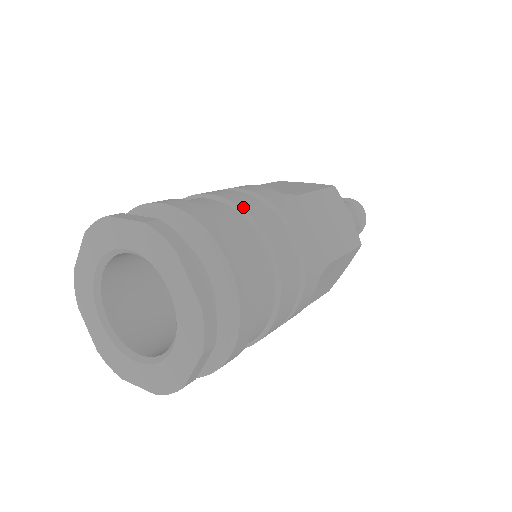
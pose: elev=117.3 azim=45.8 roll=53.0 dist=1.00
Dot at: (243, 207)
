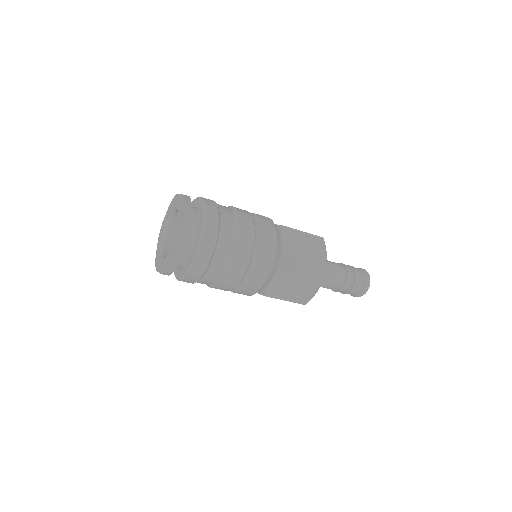
Dot at: (237, 211)
